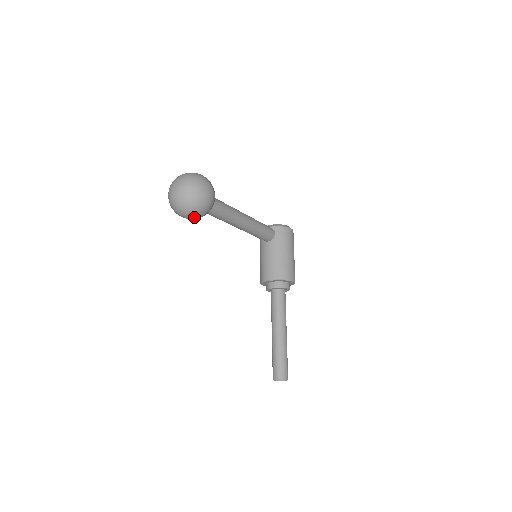
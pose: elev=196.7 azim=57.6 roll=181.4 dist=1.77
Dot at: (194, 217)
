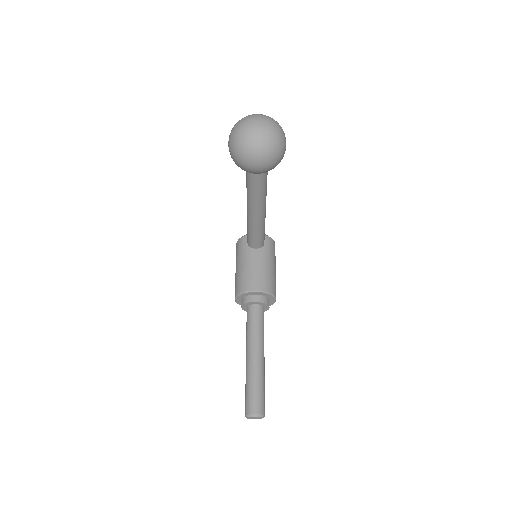
Dot at: (261, 167)
